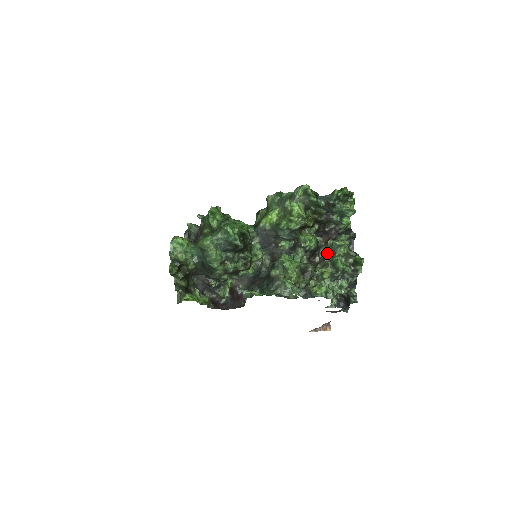
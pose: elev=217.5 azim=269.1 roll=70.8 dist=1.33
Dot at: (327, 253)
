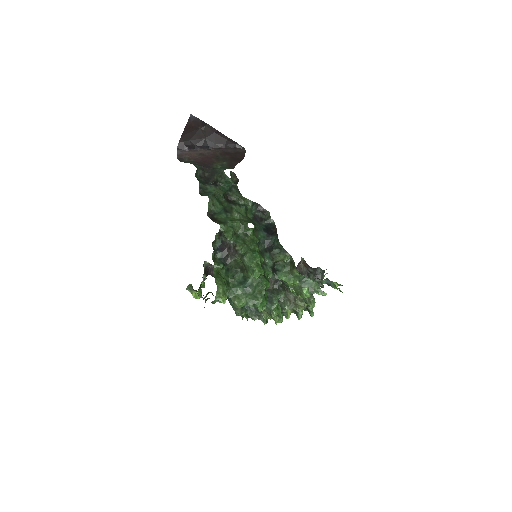
Dot at: occluded
